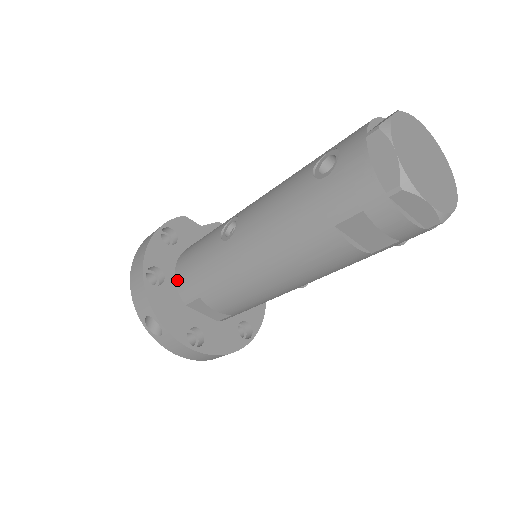
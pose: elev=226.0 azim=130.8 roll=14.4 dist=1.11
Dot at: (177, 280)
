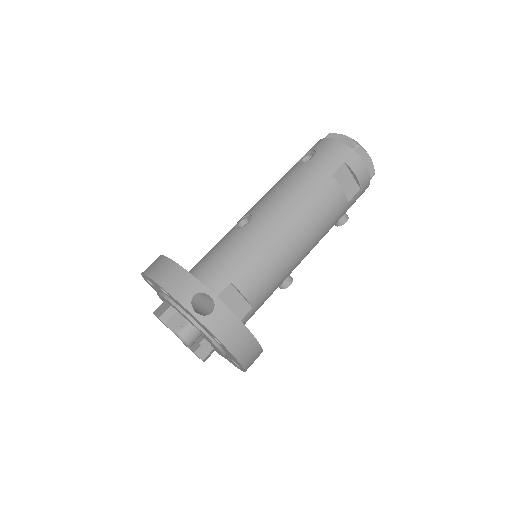
Dot at: occluded
